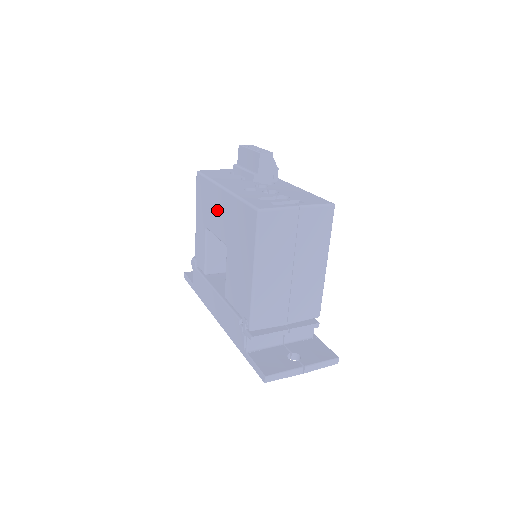
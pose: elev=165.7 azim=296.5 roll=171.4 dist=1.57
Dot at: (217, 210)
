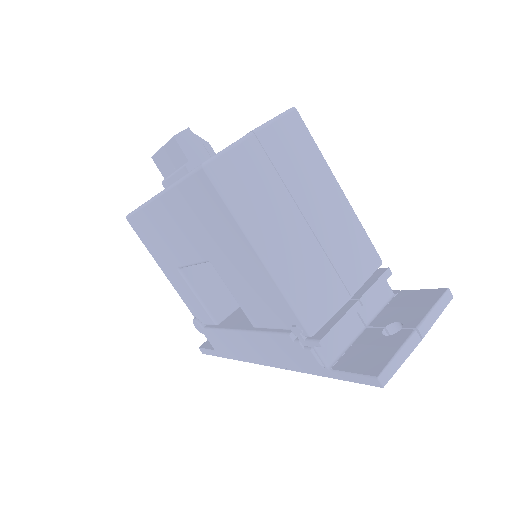
Dot at: (170, 232)
